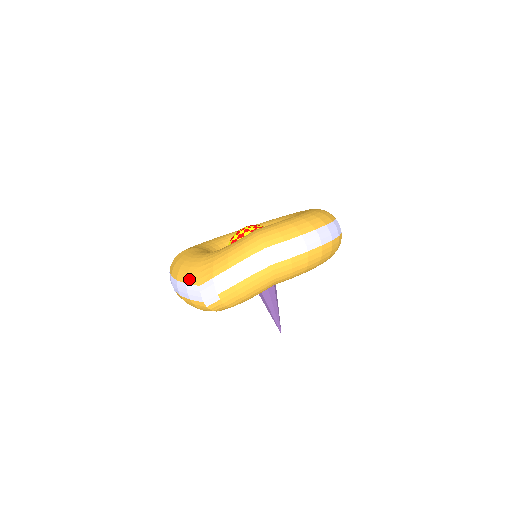
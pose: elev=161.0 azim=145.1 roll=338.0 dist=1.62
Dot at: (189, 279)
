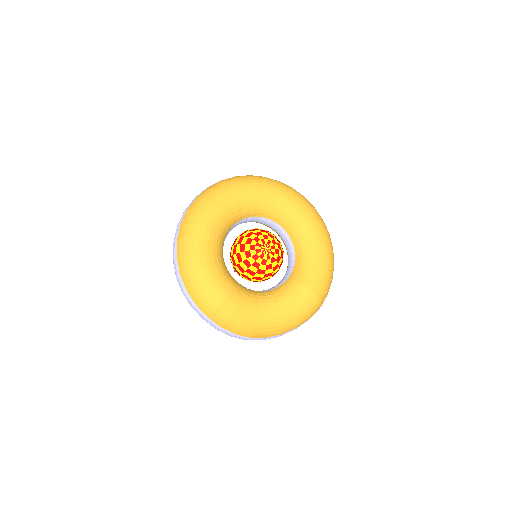
Dot at: (255, 336)
